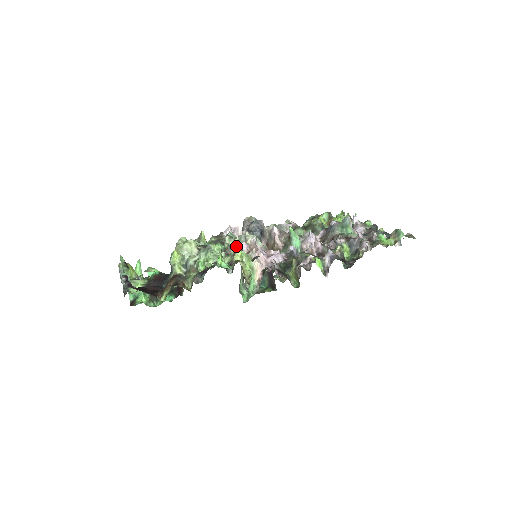
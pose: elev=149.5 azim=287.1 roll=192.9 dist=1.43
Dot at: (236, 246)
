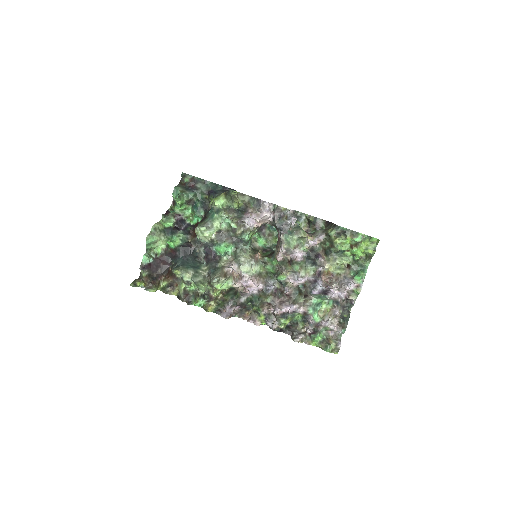
Dot at: (218, 286)
